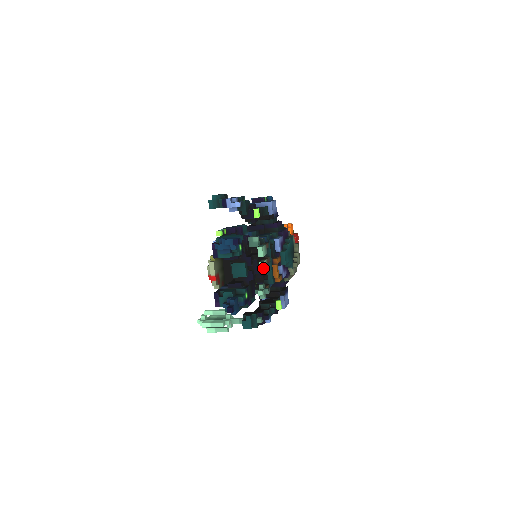
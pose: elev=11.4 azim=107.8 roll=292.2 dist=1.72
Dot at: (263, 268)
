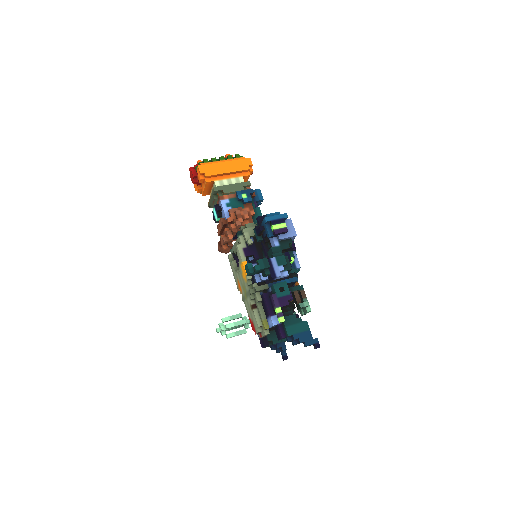
Dot at: occluded
